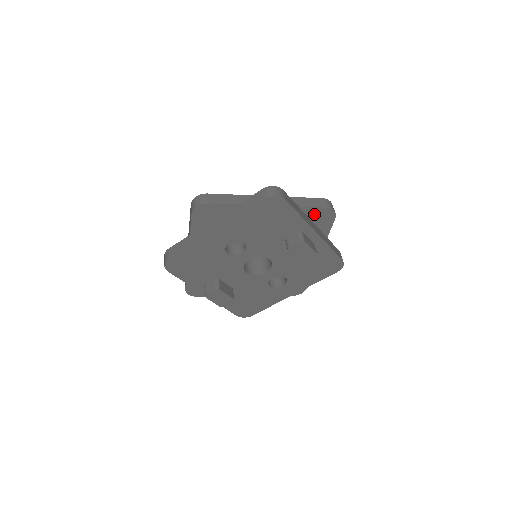
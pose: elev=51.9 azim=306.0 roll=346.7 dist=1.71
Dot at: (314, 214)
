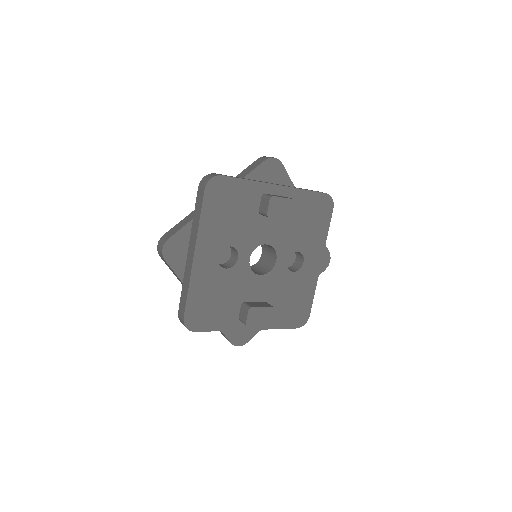
Dot at: (262, 174)
